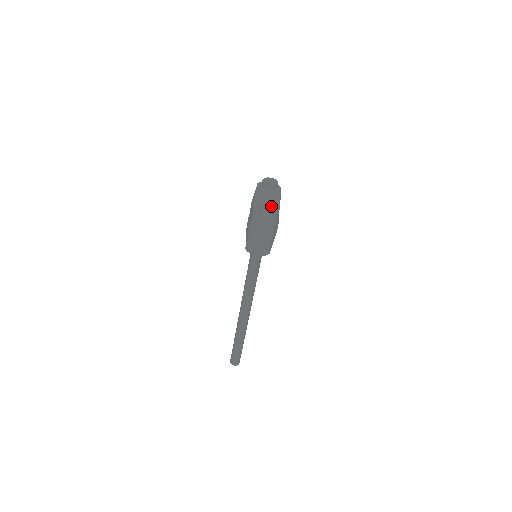
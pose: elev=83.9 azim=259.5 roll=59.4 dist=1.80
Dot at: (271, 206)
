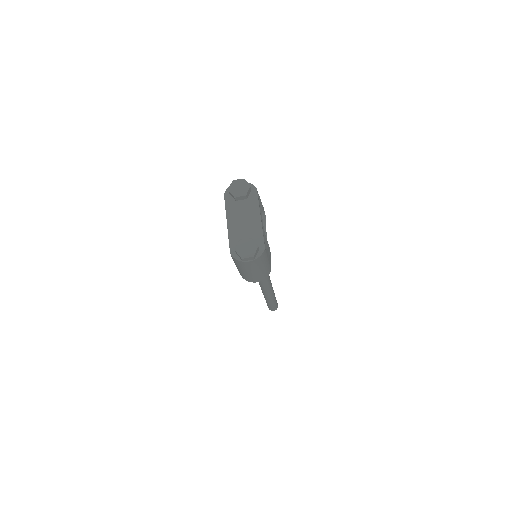
Dot at: (252, 249)
